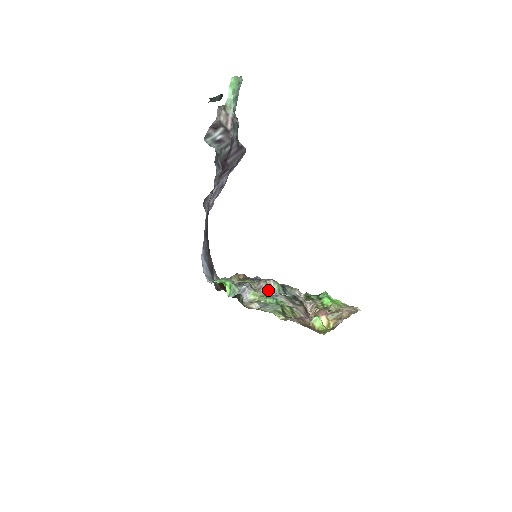
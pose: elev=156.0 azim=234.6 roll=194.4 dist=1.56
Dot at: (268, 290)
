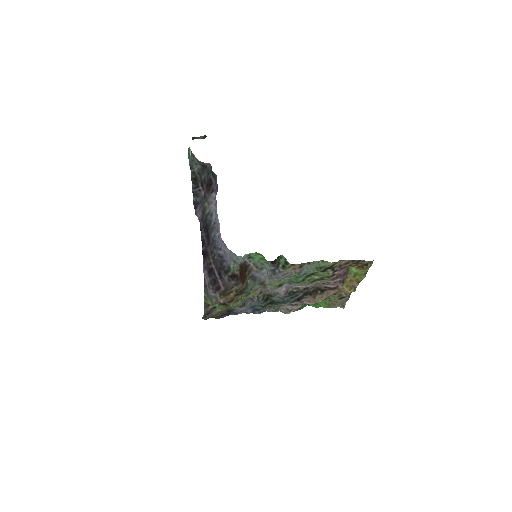
Dot at: (273, 289)
